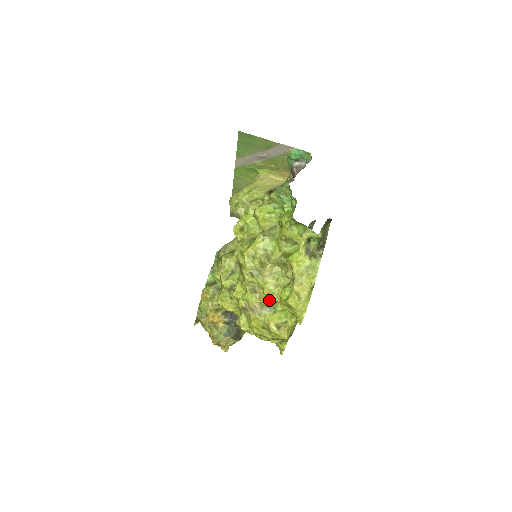
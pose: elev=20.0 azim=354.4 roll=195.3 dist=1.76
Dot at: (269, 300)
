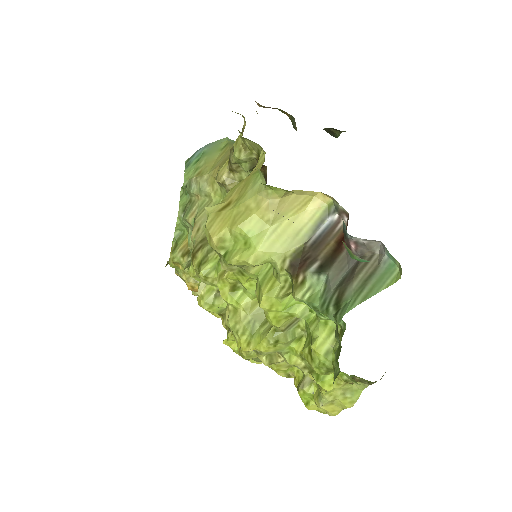
Dot at: (279, 372)
